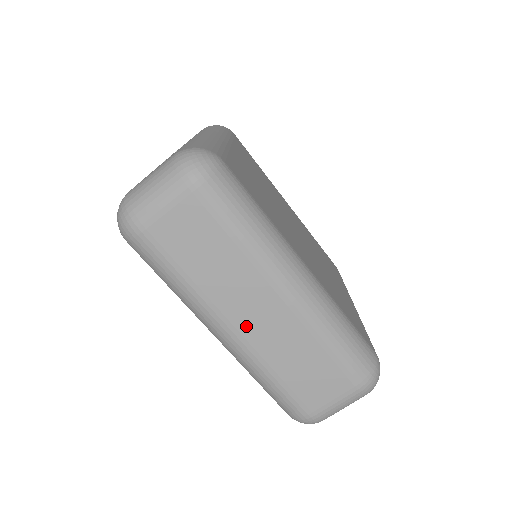
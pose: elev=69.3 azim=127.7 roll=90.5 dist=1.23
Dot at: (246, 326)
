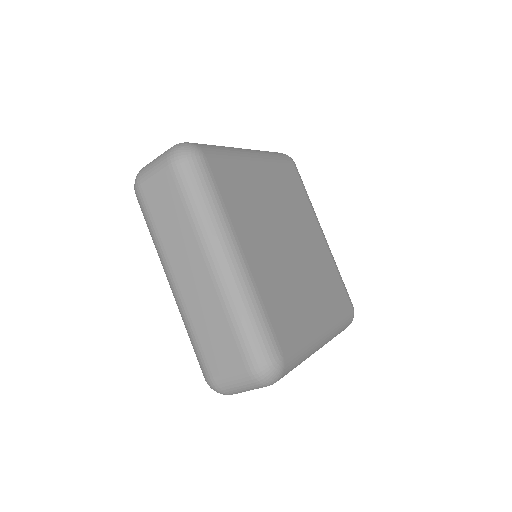
Dot at: (183, 281)
